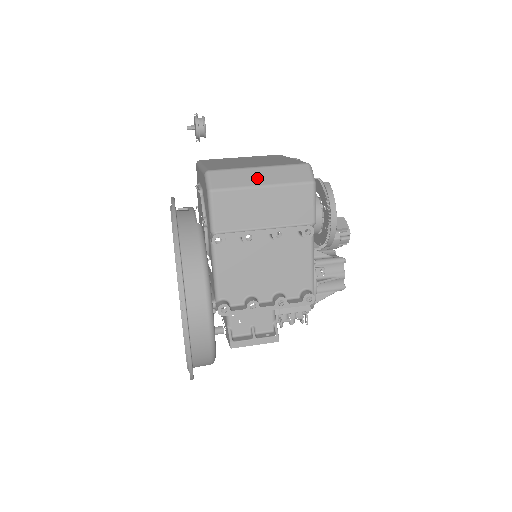
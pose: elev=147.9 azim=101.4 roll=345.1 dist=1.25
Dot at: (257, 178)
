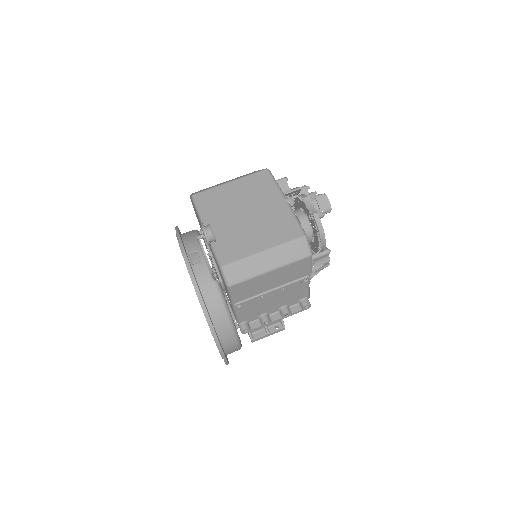
Dot at: (264, 264)
